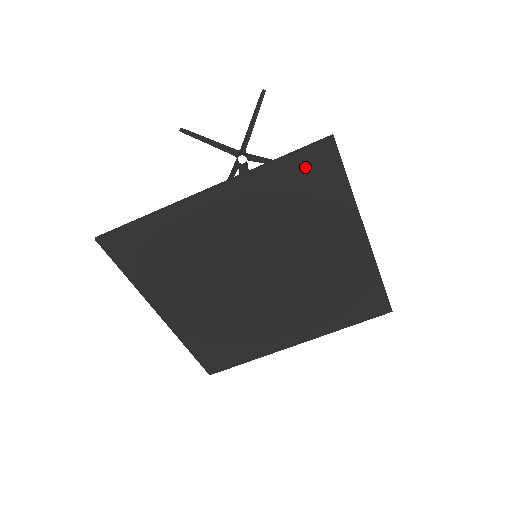
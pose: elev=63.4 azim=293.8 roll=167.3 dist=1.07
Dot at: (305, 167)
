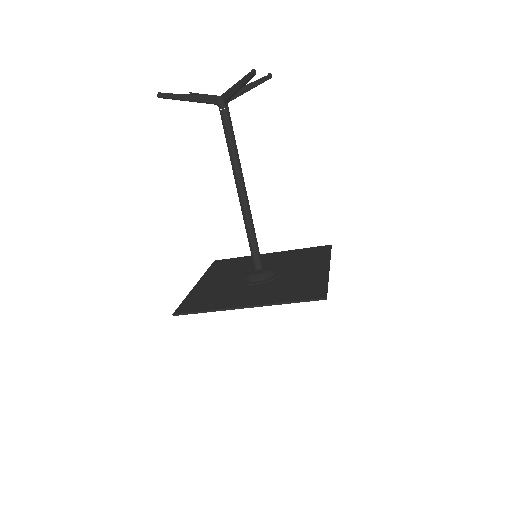
Dot at: occluded
